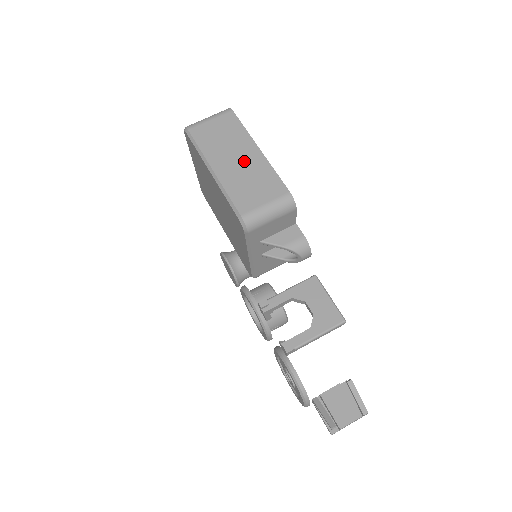
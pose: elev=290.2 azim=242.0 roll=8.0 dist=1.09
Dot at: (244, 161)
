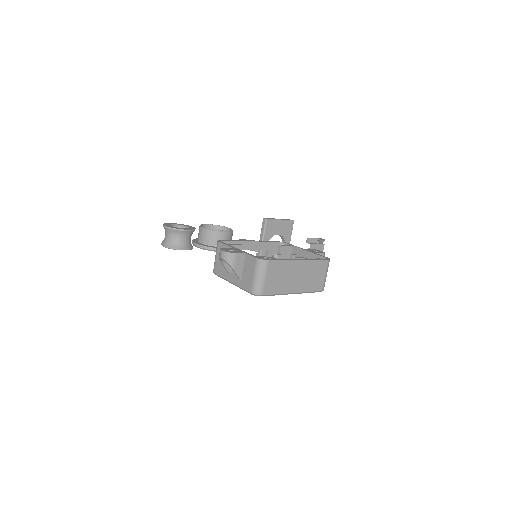
Dot at: (301, 273)
